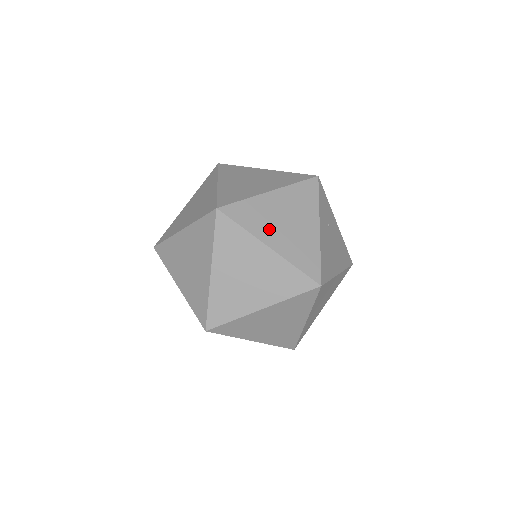
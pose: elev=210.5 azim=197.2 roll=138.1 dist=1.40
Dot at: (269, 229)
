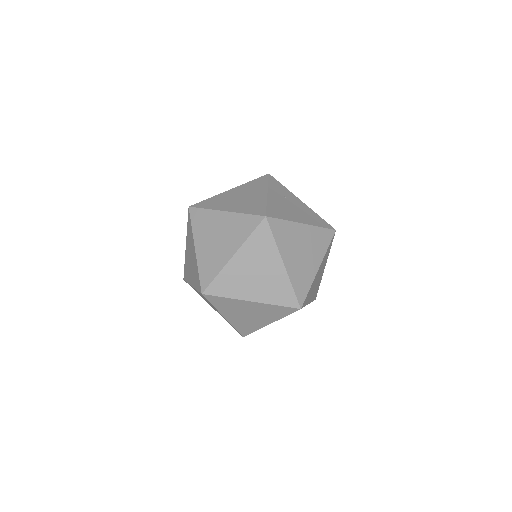
Dot at: (226, 204)
